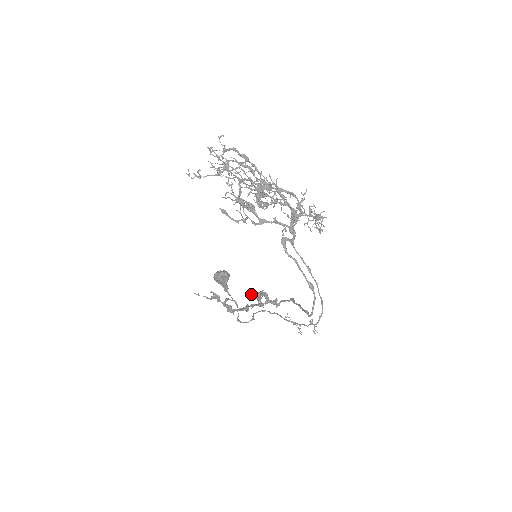
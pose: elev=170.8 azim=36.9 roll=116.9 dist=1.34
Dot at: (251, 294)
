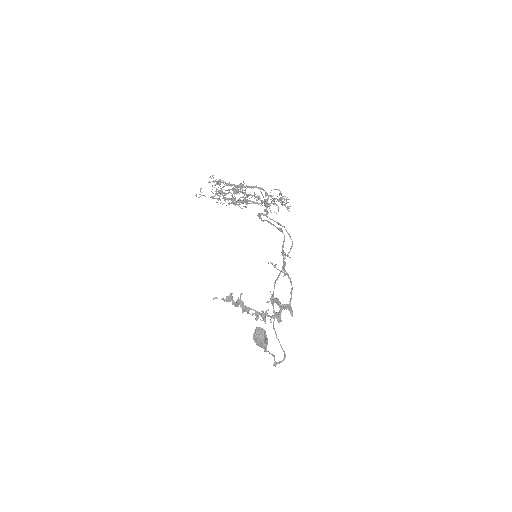
Dot at: occluded
